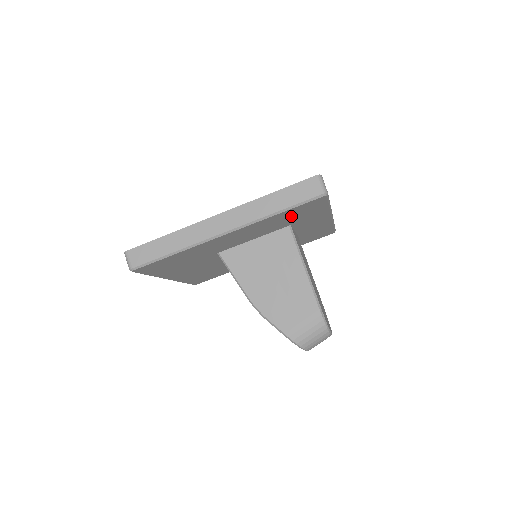
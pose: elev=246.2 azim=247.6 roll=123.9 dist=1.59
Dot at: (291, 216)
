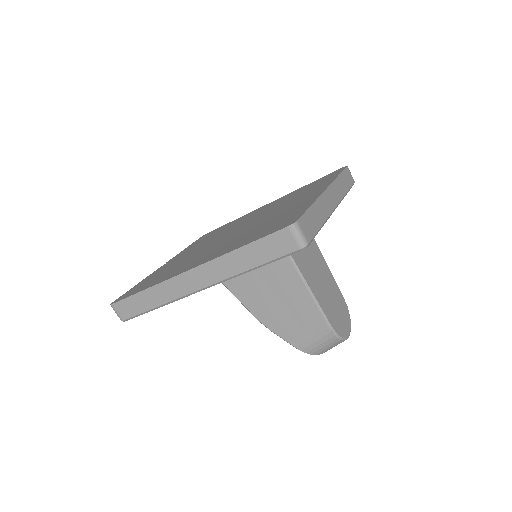
Dot at: occluded
